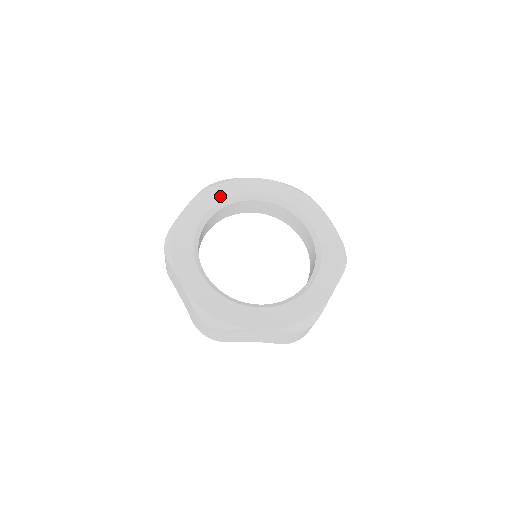
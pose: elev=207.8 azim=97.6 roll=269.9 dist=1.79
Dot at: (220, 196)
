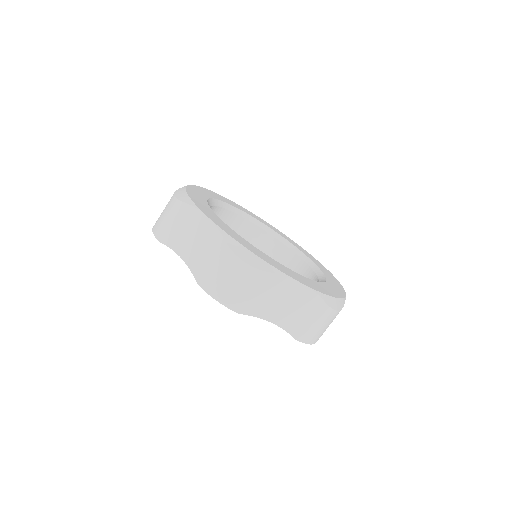
Dot at: (219, 198)
